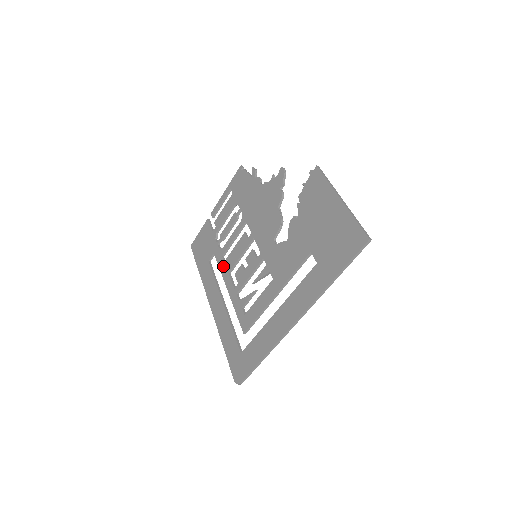
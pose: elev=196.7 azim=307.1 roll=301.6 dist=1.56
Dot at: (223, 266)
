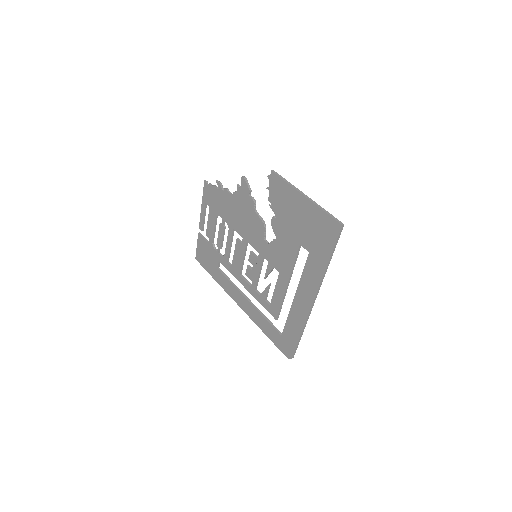
Dot at: (232, 270)
